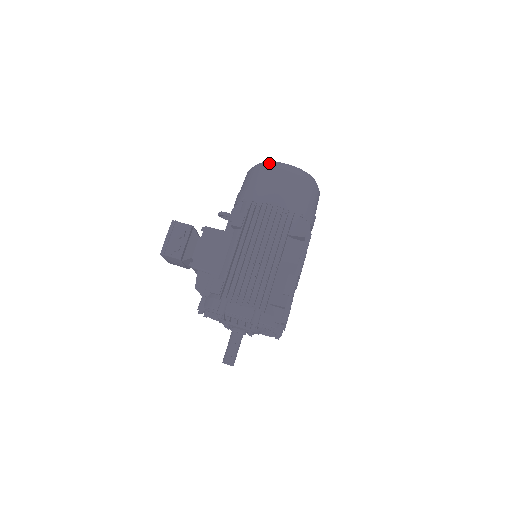
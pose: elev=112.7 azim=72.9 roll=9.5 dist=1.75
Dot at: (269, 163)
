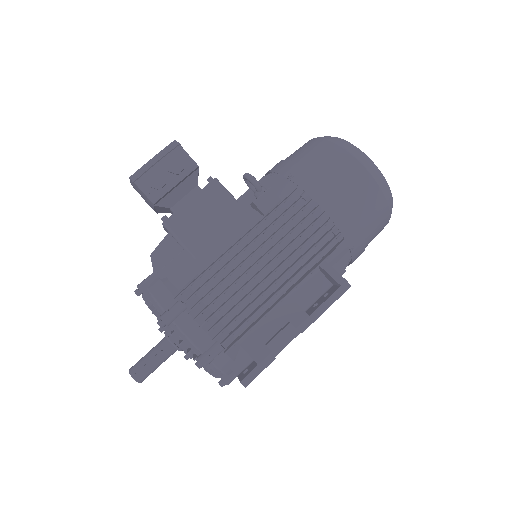
Dot at: (355, 149)
